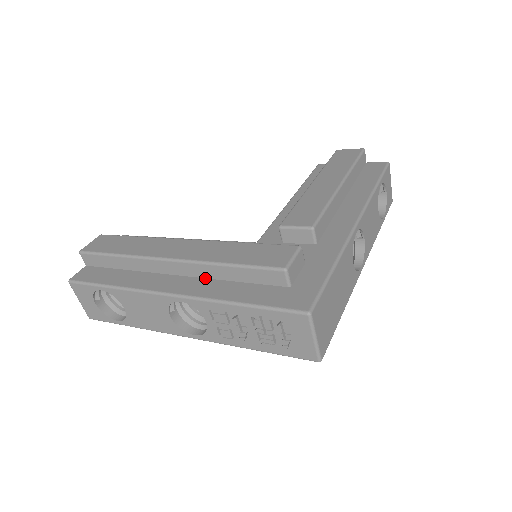
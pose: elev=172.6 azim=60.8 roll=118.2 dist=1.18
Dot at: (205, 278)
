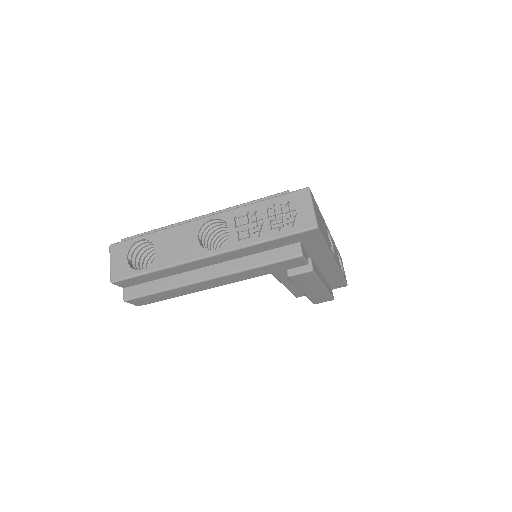
Dot at: occluded
